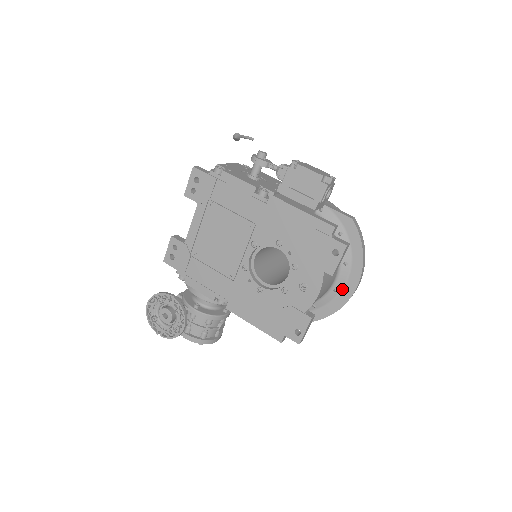
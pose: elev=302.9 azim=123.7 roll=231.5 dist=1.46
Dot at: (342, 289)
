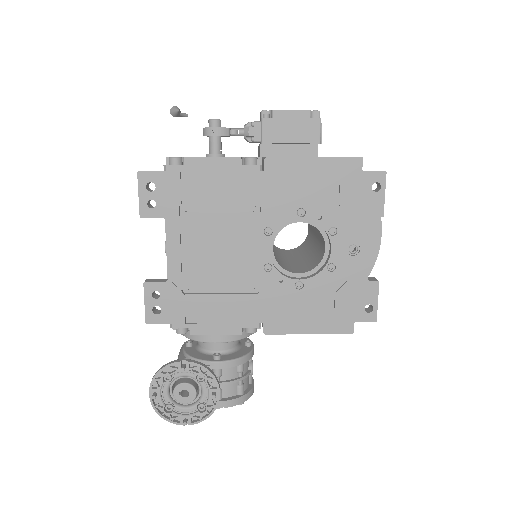
Dot at: occluded
